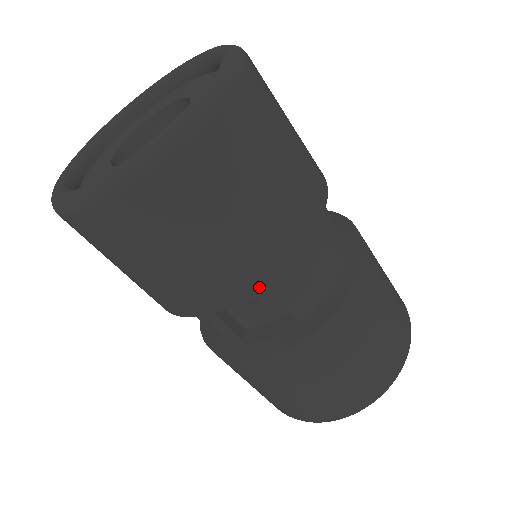
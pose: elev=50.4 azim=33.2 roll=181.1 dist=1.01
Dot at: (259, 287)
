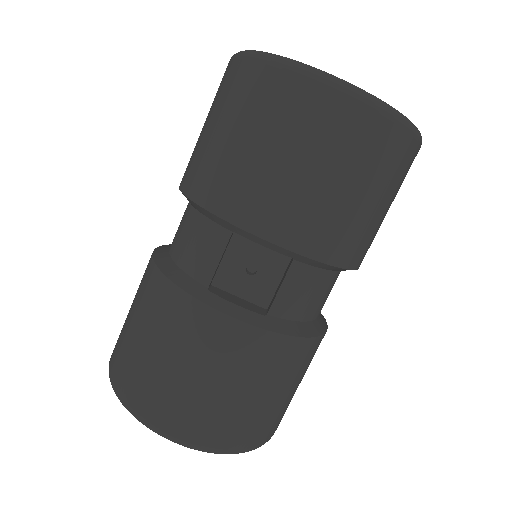
Dot at: (300, 252)
